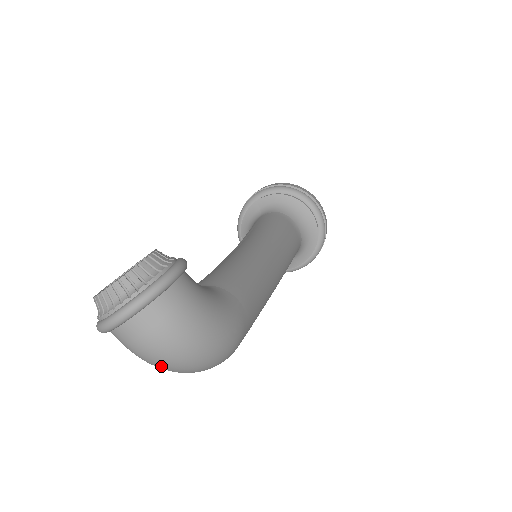
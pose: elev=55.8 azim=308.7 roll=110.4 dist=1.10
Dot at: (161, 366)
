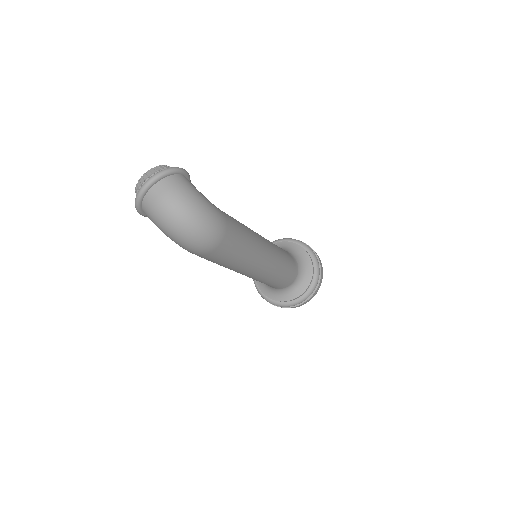
Dot at: (170, 223)
